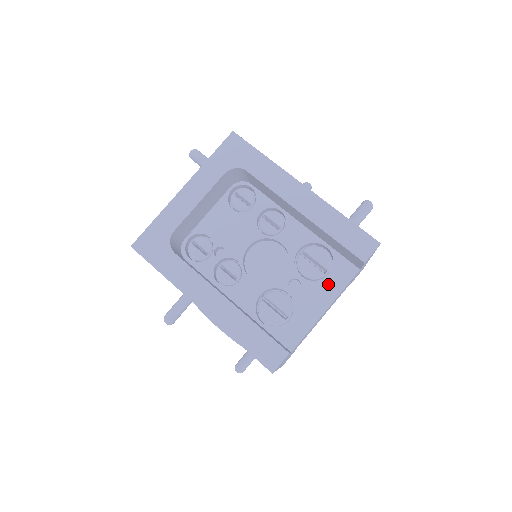
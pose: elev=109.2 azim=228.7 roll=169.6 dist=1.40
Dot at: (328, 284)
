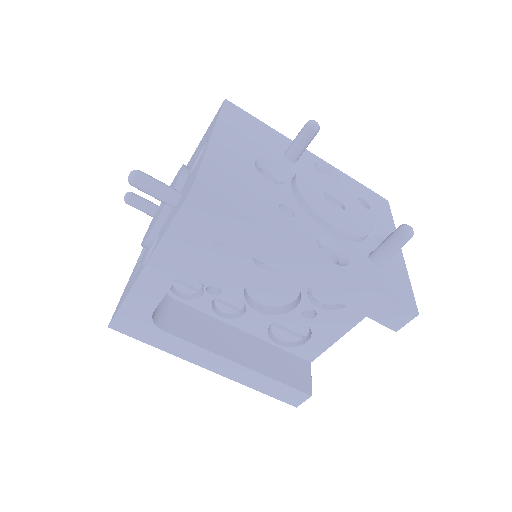
Dot at: (349, 312)
